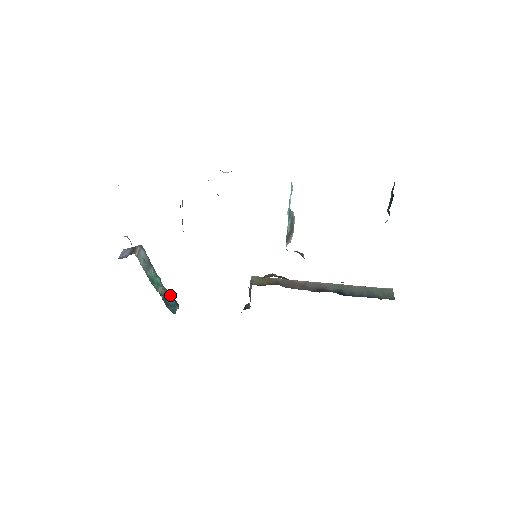
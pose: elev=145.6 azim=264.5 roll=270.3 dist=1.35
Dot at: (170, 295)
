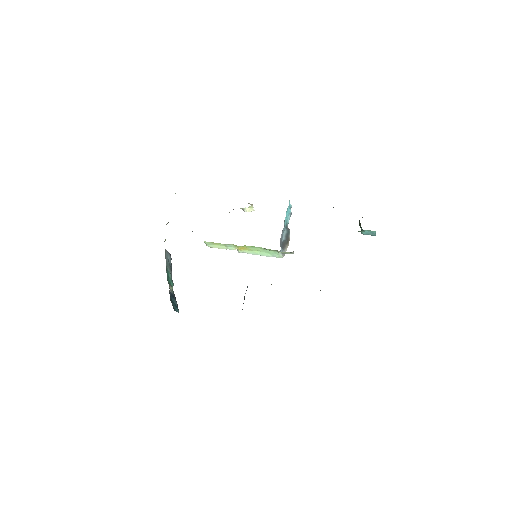
Dot at: occluded
